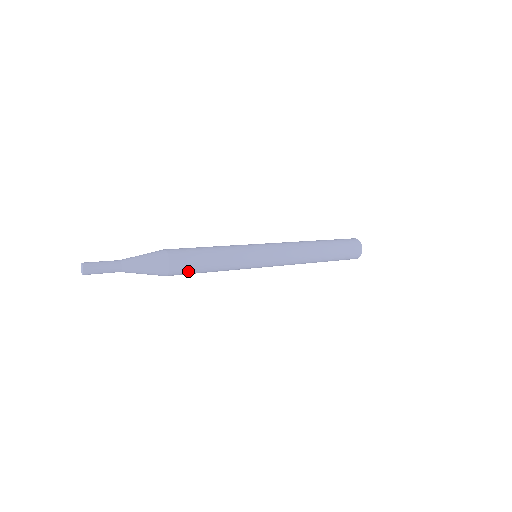
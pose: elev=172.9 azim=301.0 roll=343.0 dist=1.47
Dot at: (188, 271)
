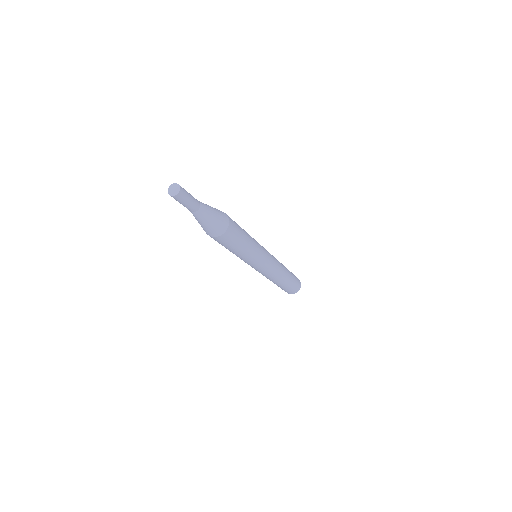
Dot at: (232, 240)
